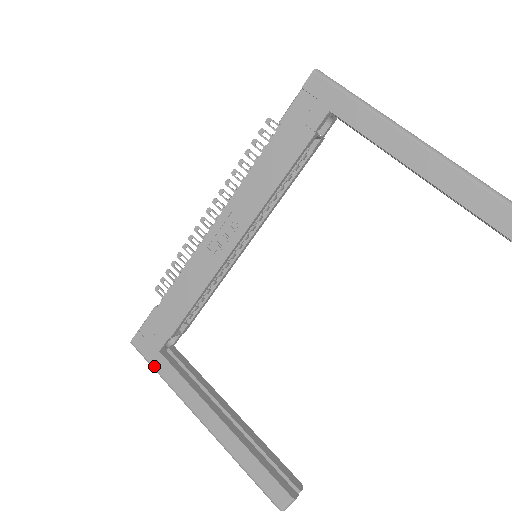
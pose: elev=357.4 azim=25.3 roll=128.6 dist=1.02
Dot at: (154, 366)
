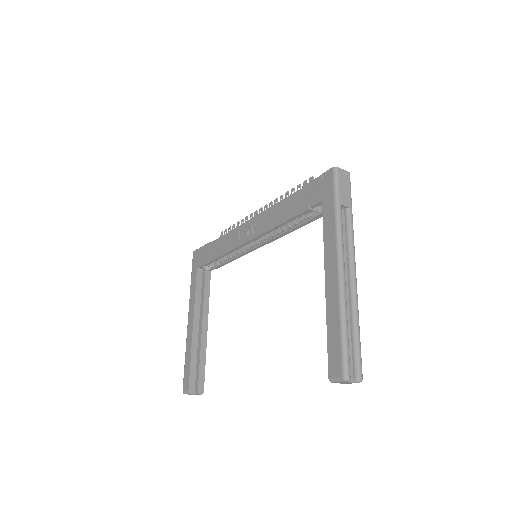
Dot at: (192, 273)
